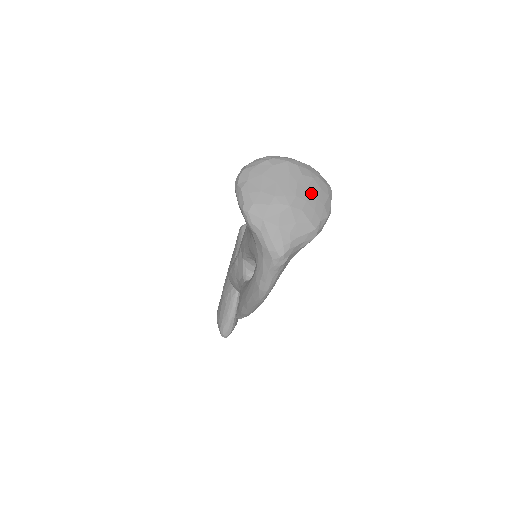
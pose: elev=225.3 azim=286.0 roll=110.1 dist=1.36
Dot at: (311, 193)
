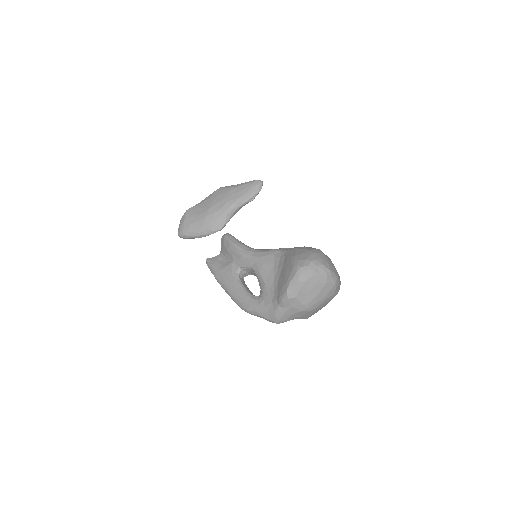
Dot at: (325, 304)
